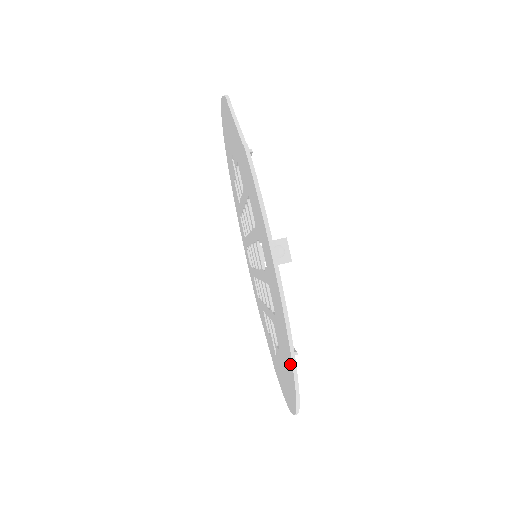
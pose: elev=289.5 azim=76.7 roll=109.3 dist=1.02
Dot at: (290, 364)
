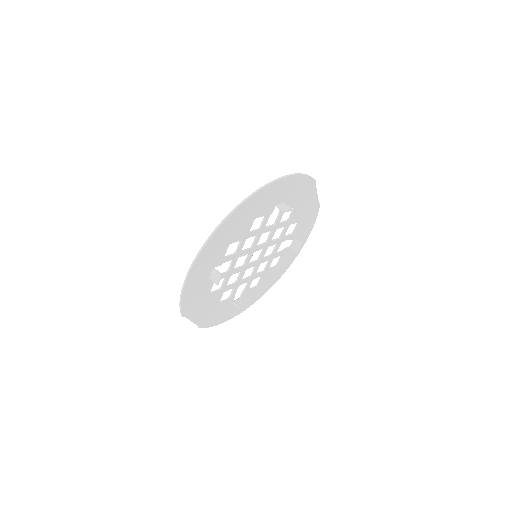
Dot at: (246, 202)
